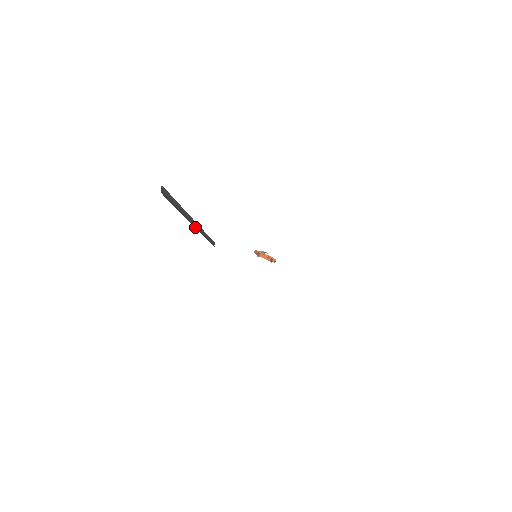
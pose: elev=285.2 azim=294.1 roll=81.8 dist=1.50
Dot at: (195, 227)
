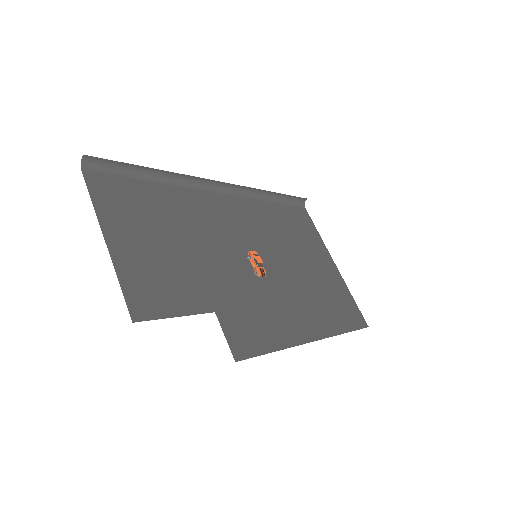
Dot at: (220, 187)
